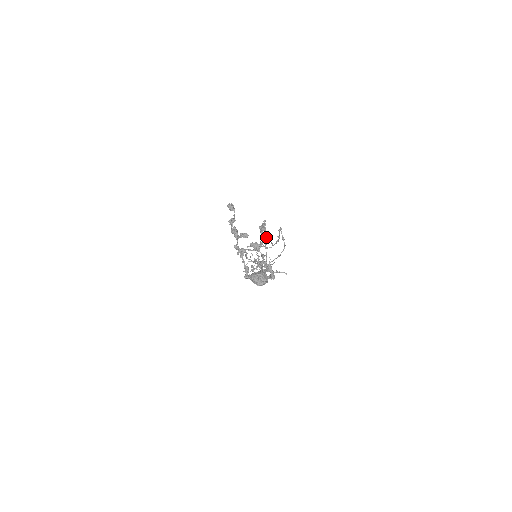
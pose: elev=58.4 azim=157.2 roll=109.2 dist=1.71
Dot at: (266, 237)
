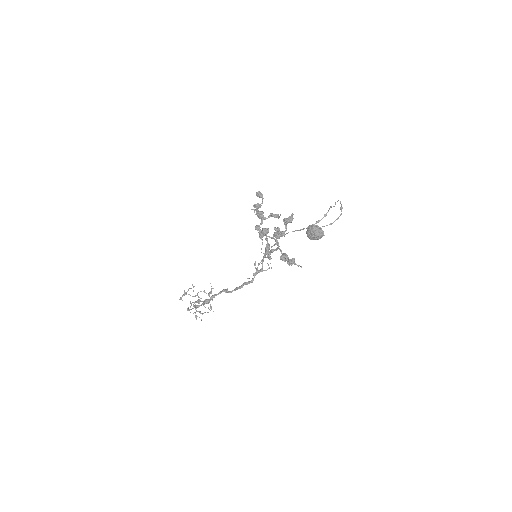
Dot at: occluded
